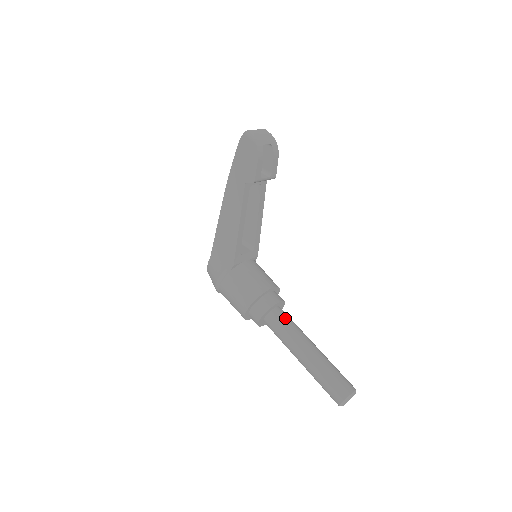
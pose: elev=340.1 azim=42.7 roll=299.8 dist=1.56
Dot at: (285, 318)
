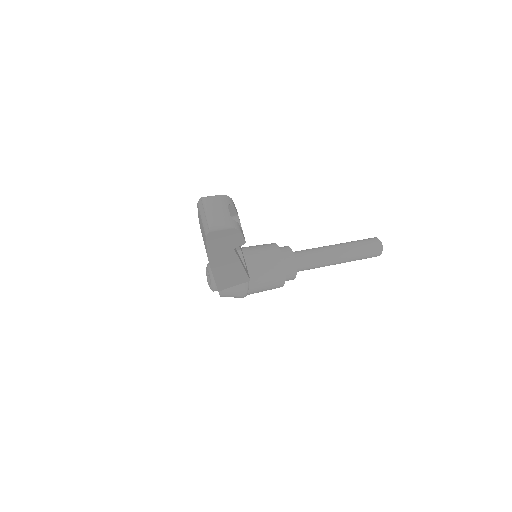
Dot at: (306, 257)
